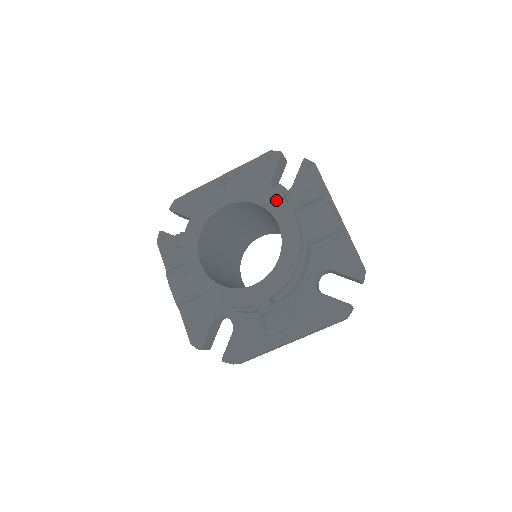
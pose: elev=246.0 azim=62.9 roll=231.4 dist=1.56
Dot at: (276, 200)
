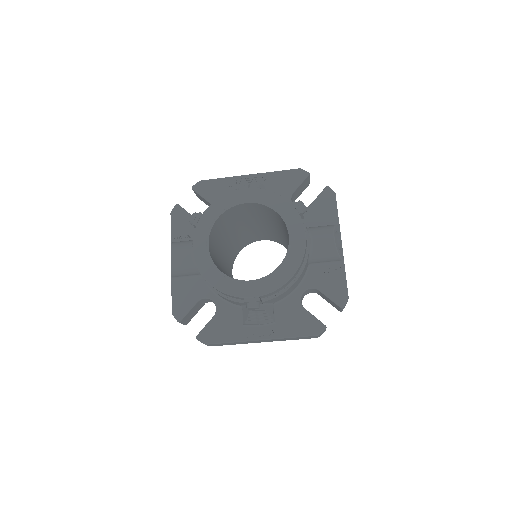
Dot at: (294, 214)
